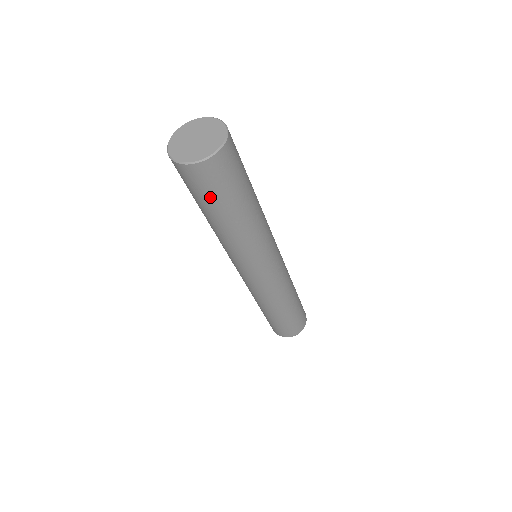
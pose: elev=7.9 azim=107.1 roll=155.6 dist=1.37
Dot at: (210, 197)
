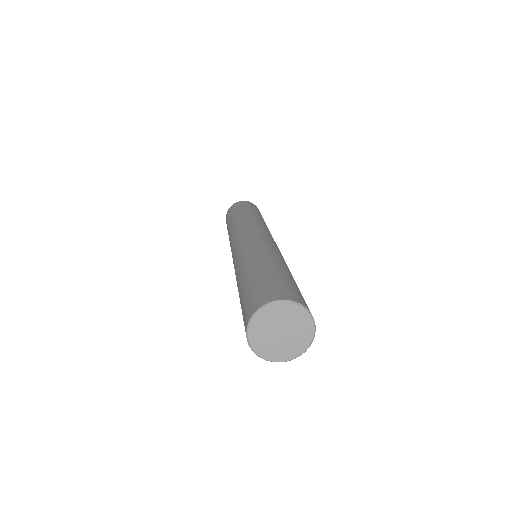
Dot at: occluded
